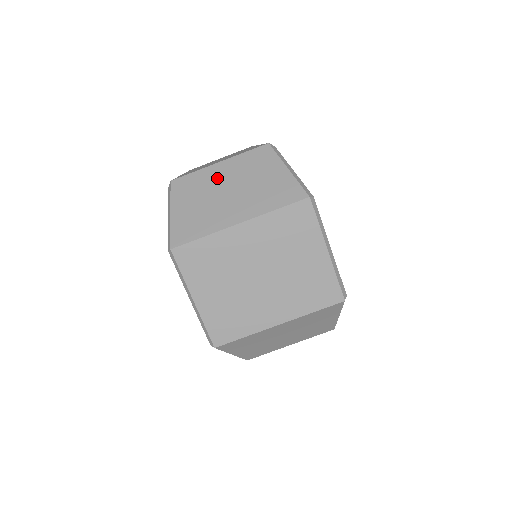
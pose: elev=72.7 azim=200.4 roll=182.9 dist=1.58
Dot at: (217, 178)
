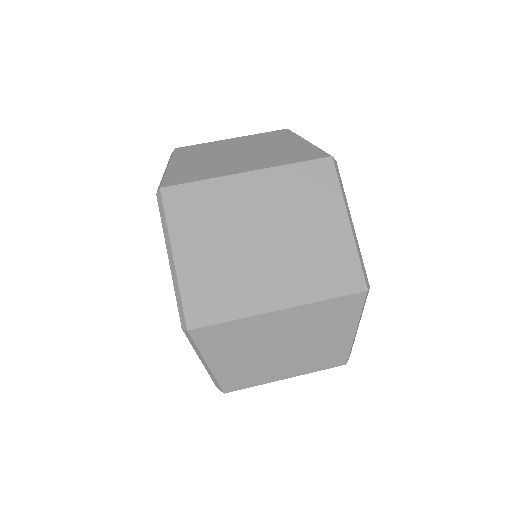
Dot at: (227, 146)
